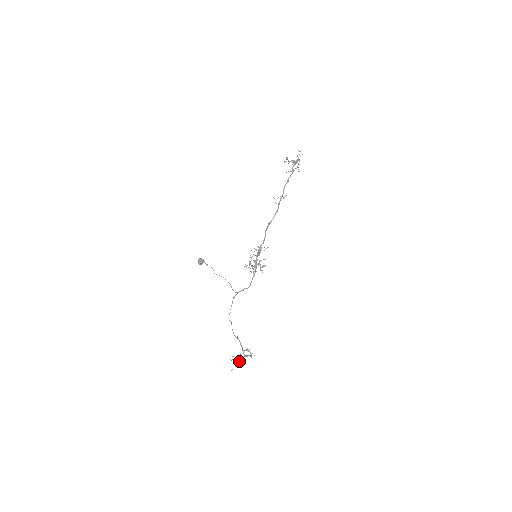
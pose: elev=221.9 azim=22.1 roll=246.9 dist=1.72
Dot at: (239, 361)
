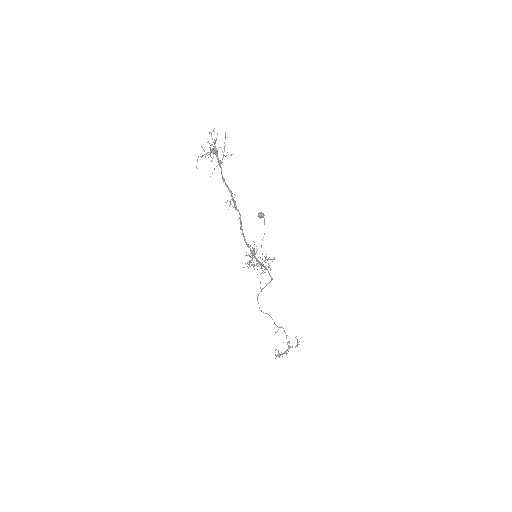
Dot at: (285, 352)
